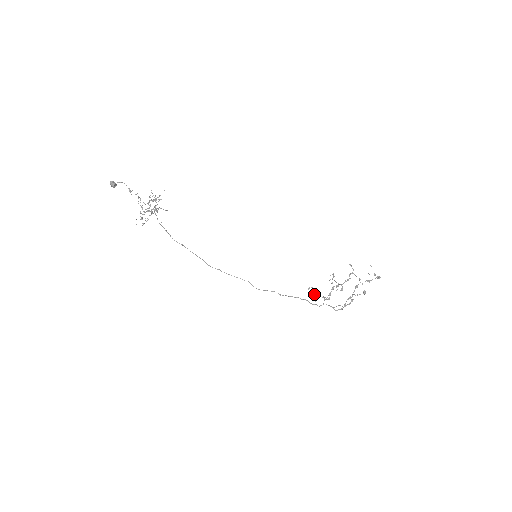
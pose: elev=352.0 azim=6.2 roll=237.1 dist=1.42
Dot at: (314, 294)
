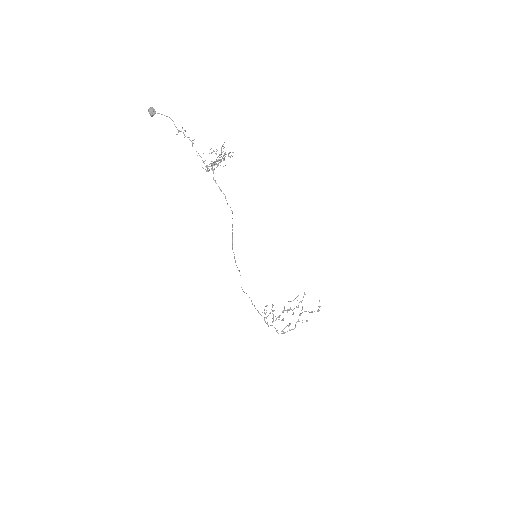
Dot at: occluded
